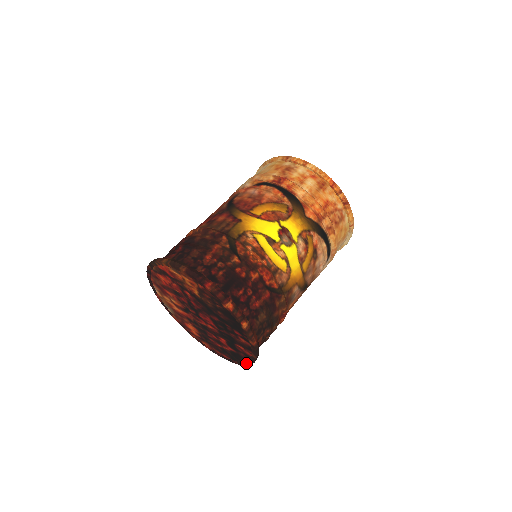
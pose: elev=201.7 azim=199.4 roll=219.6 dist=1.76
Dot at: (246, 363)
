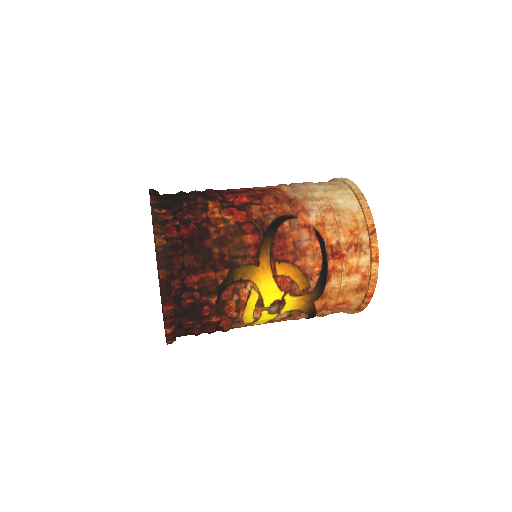
Dot at: occluded
